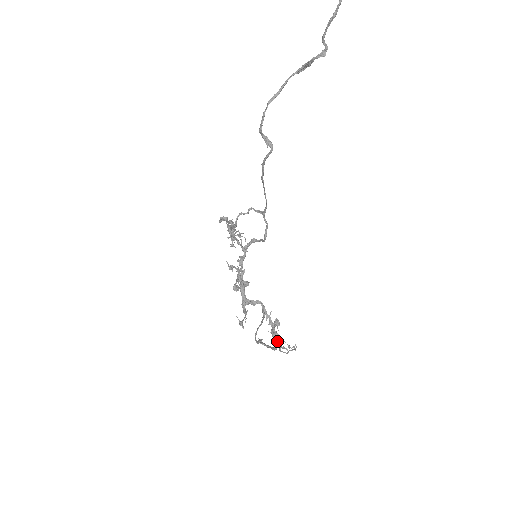
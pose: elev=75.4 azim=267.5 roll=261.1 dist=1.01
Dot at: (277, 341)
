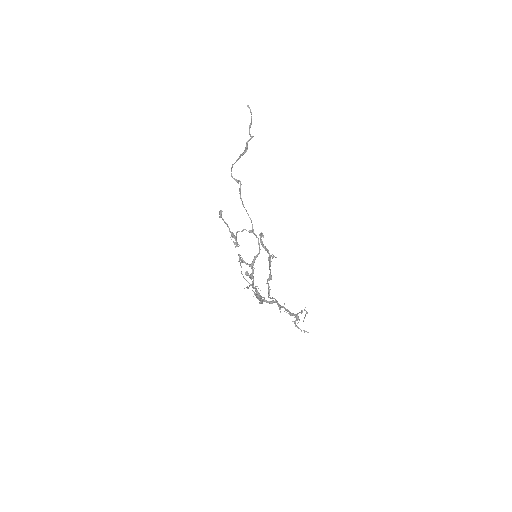
Dot at: (267, 249)
